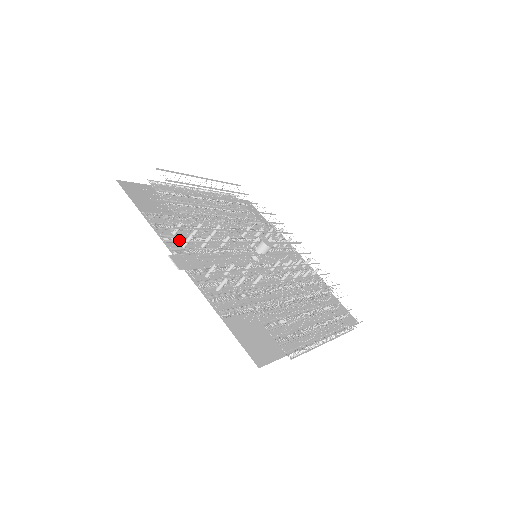
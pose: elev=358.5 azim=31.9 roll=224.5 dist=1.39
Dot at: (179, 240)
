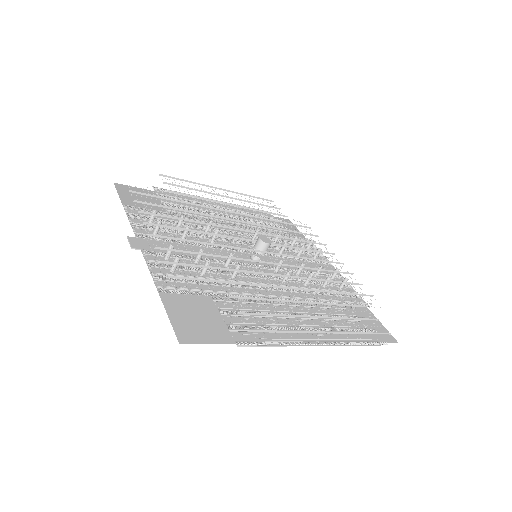
Dot at: (153, 229)
